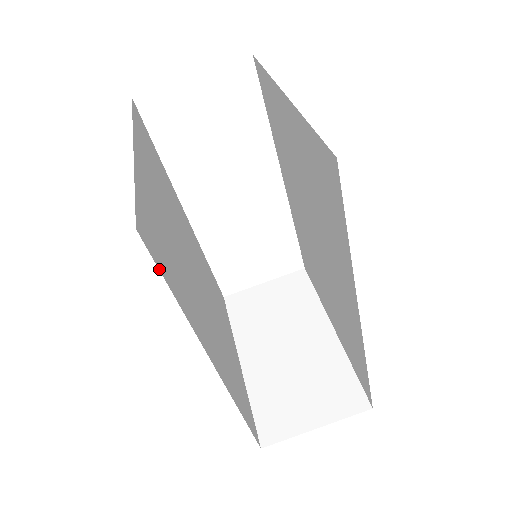
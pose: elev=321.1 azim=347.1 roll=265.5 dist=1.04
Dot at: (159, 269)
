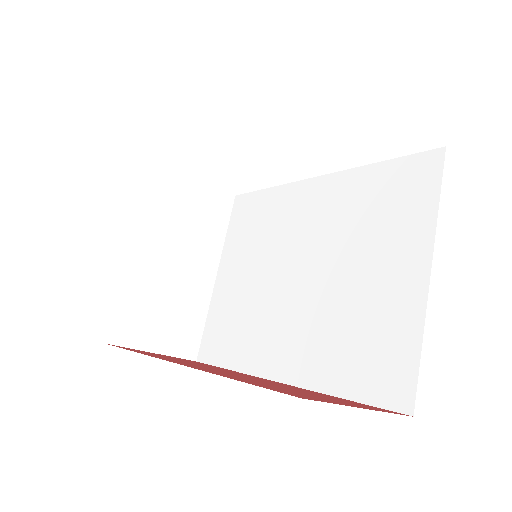
Dot at: occluded
